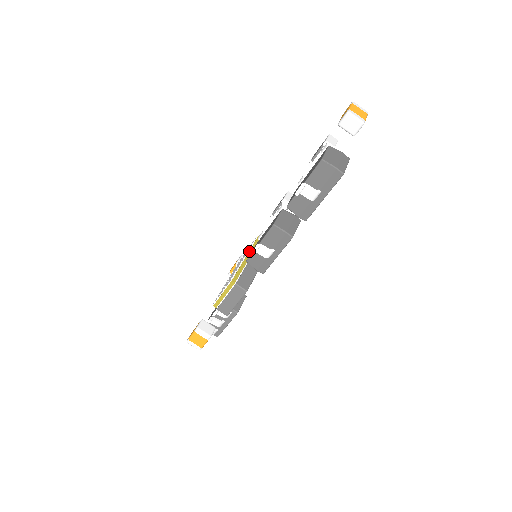
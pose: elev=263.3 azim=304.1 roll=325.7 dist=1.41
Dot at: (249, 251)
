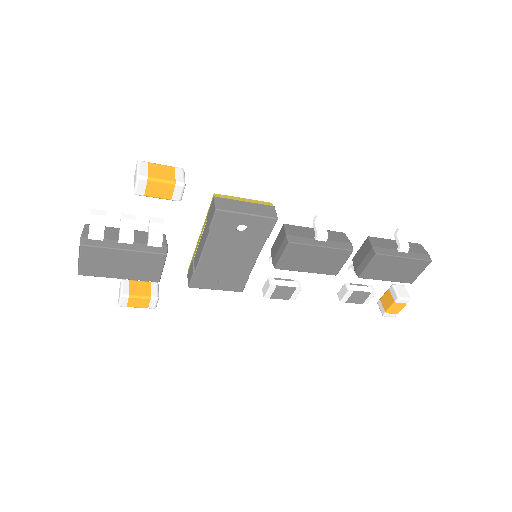
Dot at: occluded
